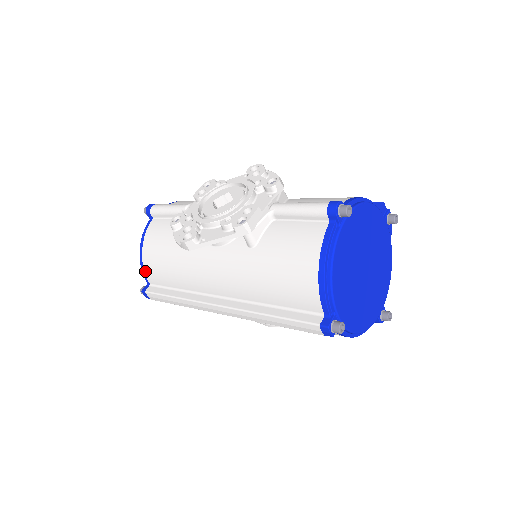
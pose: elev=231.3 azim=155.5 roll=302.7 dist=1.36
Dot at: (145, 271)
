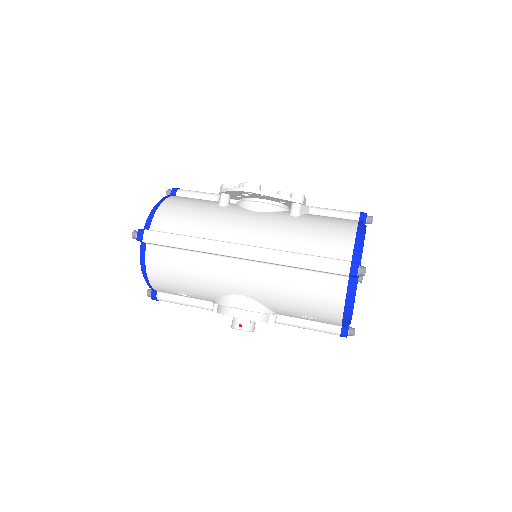
Dot at: (155, 216)
